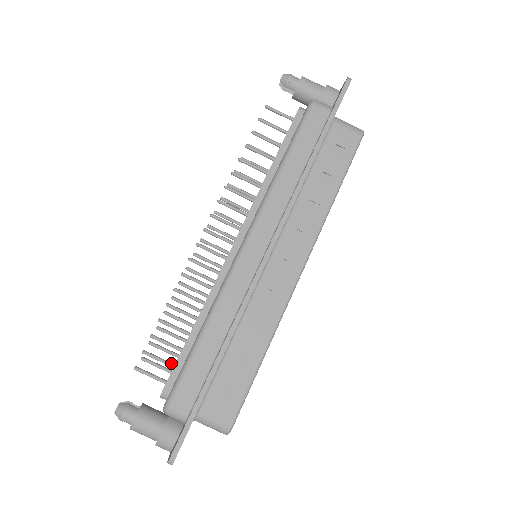
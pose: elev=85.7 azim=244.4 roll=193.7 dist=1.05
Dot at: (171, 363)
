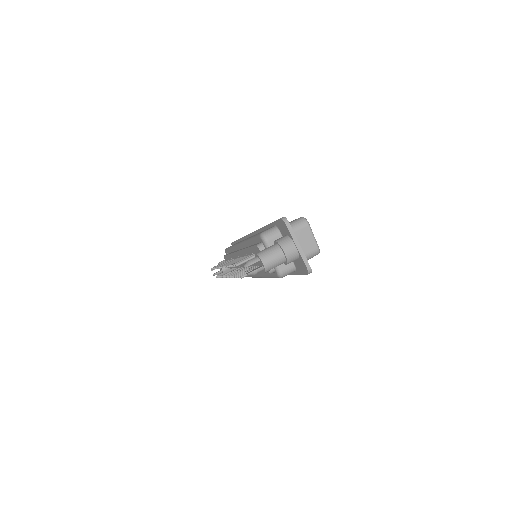
Dot at: occluded
